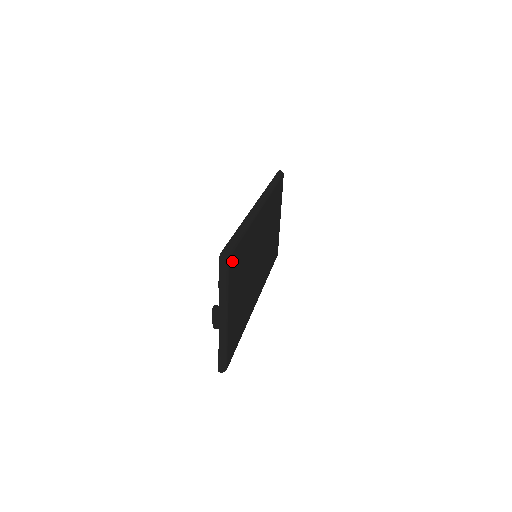
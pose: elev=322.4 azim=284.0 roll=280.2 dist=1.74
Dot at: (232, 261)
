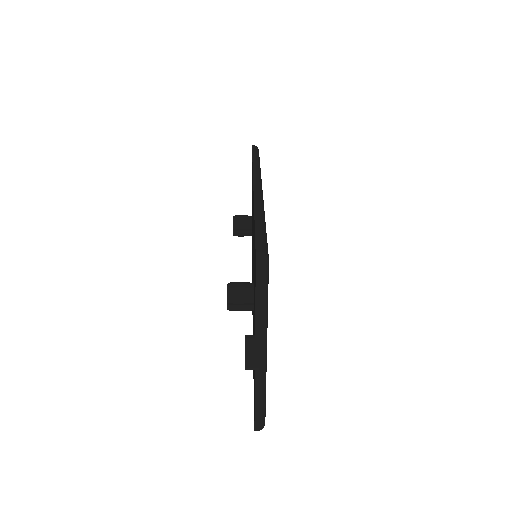
Dot at: occluded
